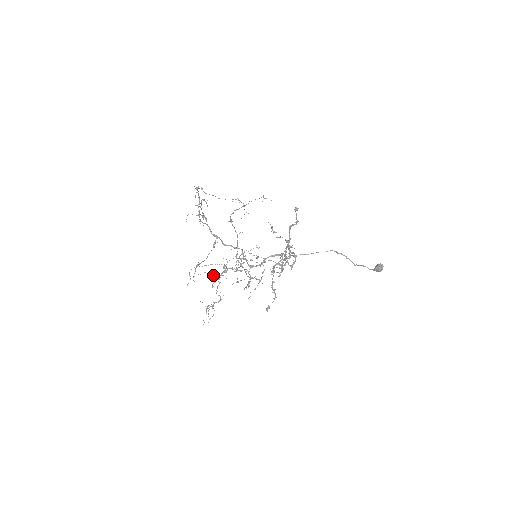
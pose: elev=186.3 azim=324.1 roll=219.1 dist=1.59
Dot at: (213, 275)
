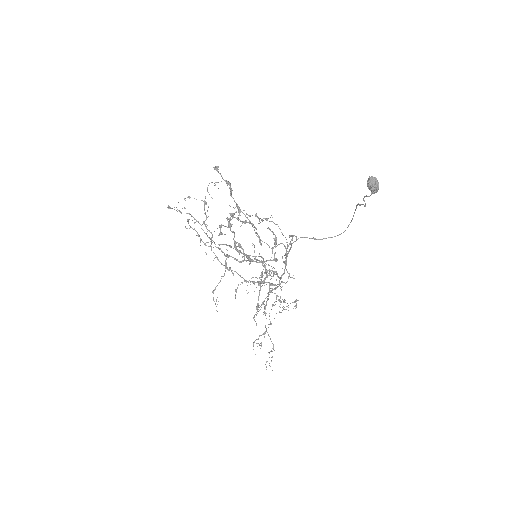
Dot at: (265, 309)
